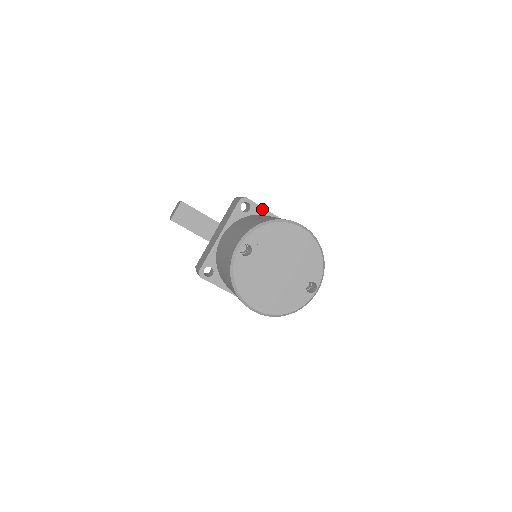
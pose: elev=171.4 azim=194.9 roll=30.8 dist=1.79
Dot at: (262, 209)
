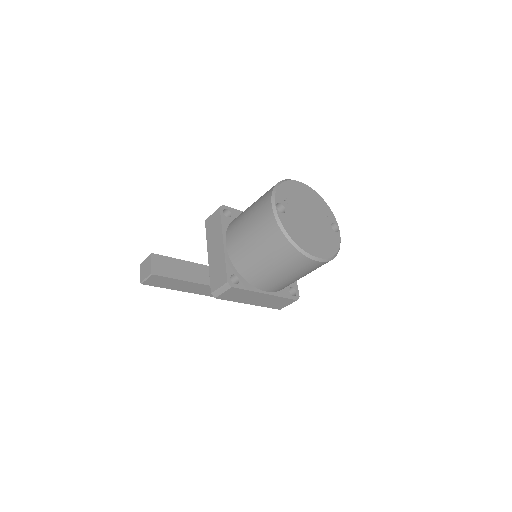
Dot at: (239, 212)
